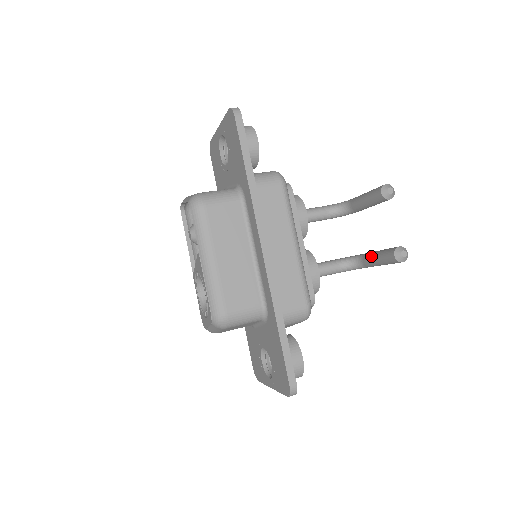
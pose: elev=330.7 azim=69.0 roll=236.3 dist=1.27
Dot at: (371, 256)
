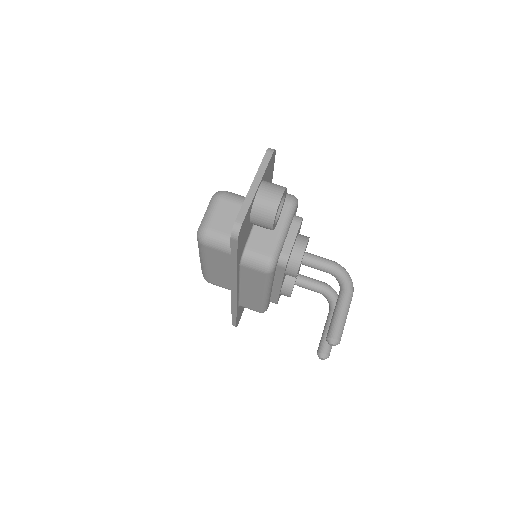
Dot at: (326, 322)
